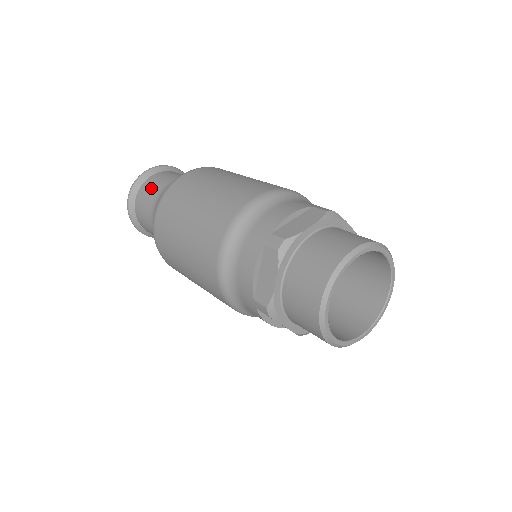
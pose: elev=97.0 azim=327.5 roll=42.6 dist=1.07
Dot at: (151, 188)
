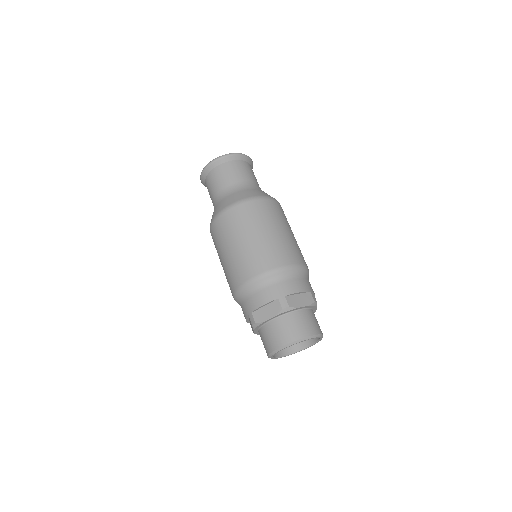
Dot at: (232, 173)
